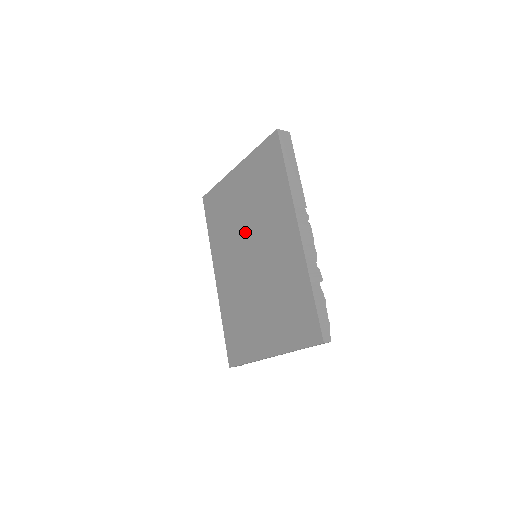
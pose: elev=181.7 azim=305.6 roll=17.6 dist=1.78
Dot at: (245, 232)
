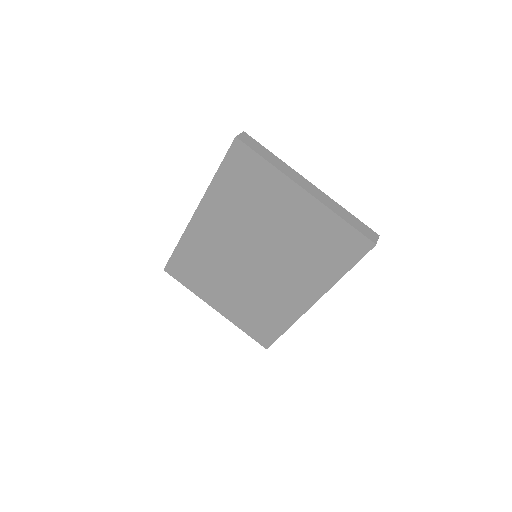
Dot at: (264, 241)
